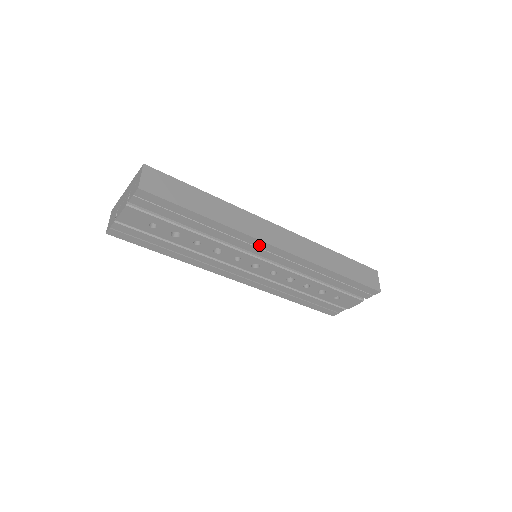
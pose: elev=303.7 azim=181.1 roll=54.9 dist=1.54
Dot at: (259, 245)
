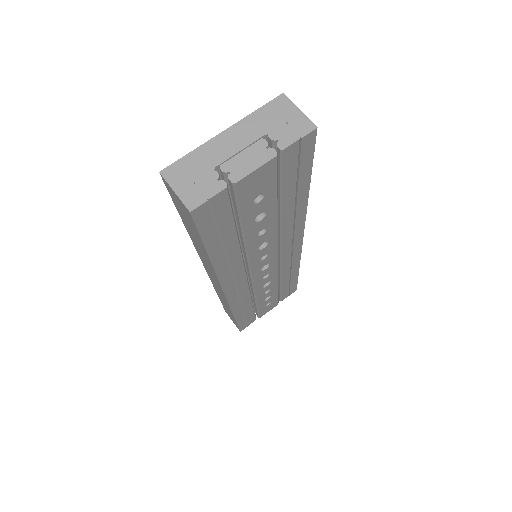
Dot at: (297, 235)
